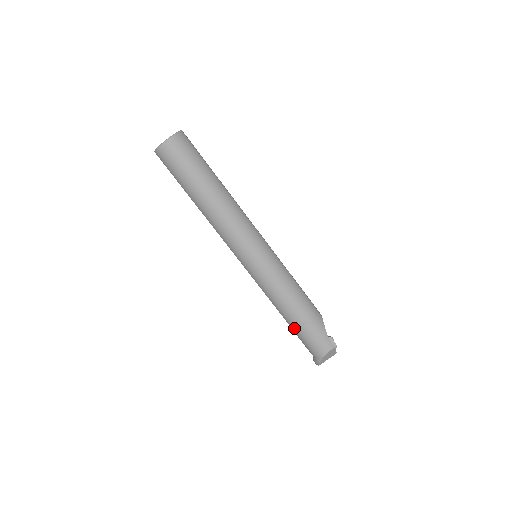
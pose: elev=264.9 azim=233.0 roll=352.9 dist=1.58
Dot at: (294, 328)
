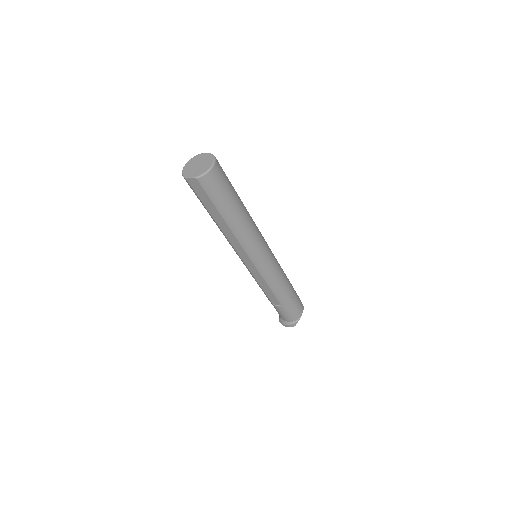
Dot at: (285, 304)
